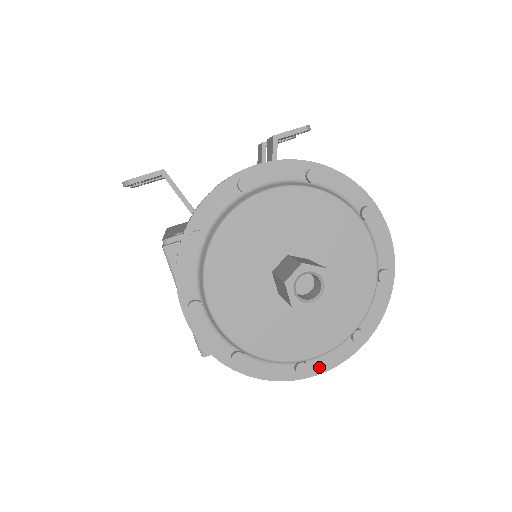
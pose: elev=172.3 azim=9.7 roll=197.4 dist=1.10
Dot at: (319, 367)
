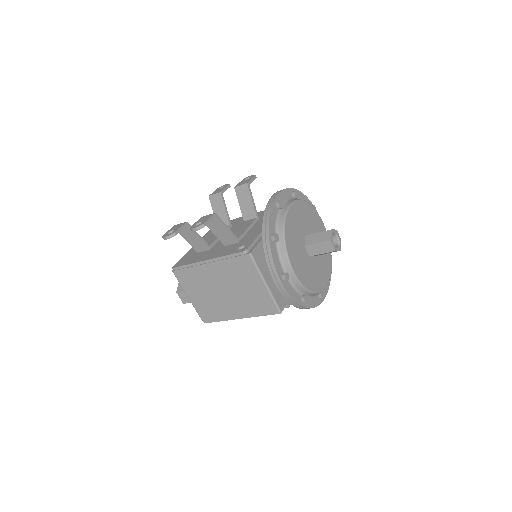
Dot at: (325, 293)
